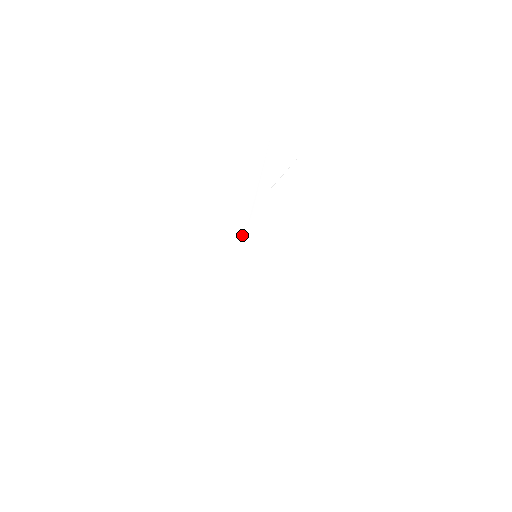
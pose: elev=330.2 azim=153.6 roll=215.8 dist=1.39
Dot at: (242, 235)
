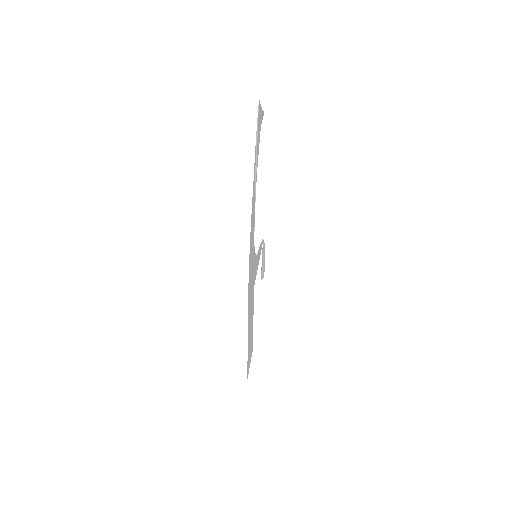
Dot at: (253, 243)
